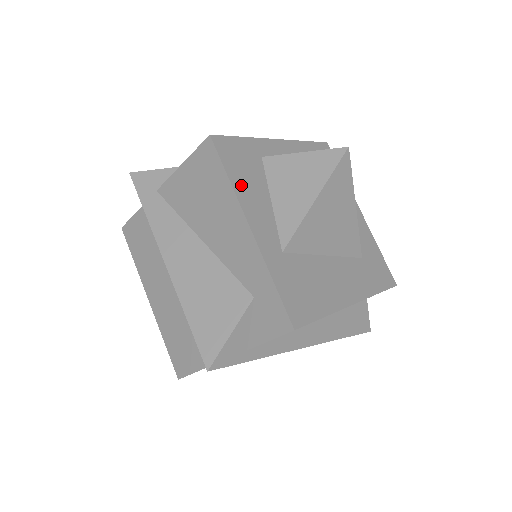
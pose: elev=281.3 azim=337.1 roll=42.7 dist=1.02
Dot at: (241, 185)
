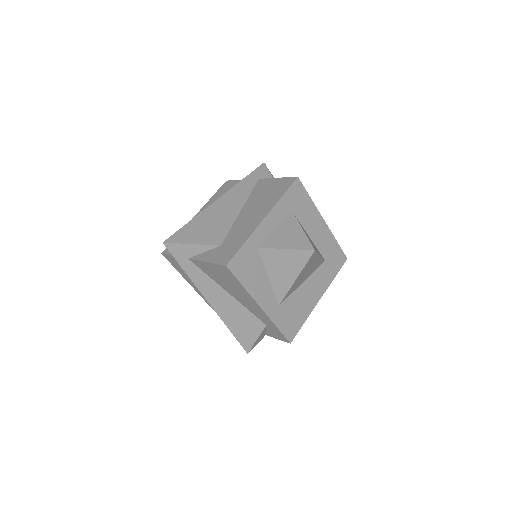
Dot at: (250, 284)
